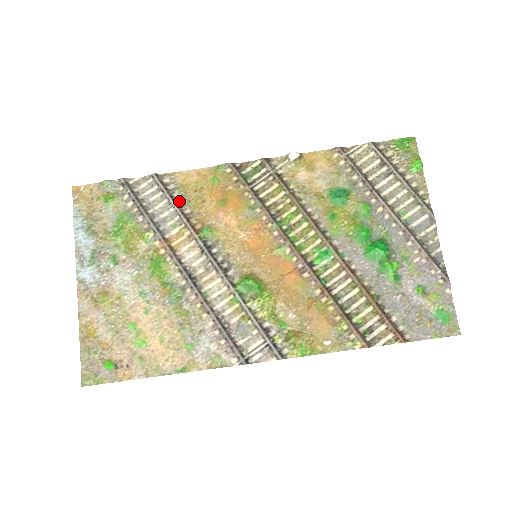
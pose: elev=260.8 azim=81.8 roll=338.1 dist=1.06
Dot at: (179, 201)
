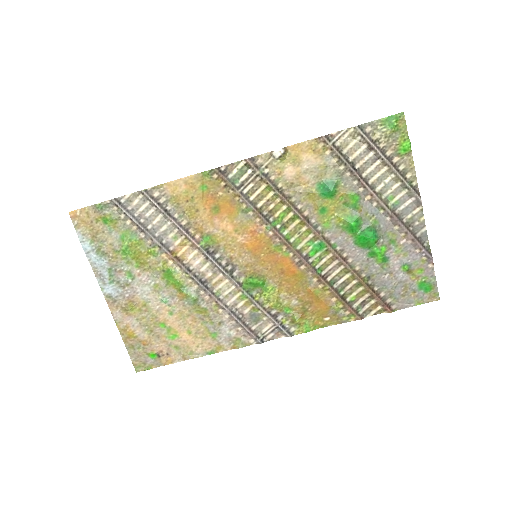
Dot at: (174, 213)
